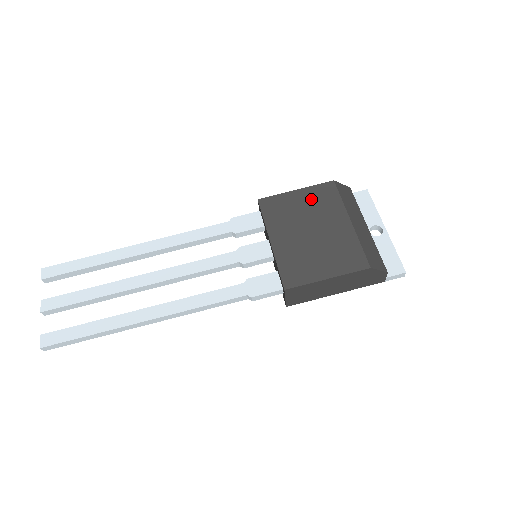
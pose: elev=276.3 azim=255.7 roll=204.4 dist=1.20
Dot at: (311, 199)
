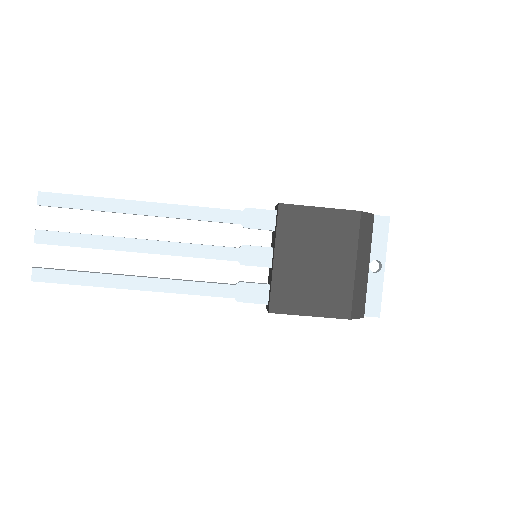
Dot at: (330, 225)
